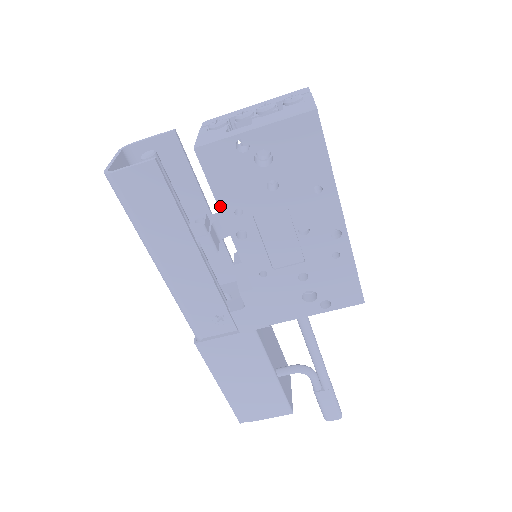
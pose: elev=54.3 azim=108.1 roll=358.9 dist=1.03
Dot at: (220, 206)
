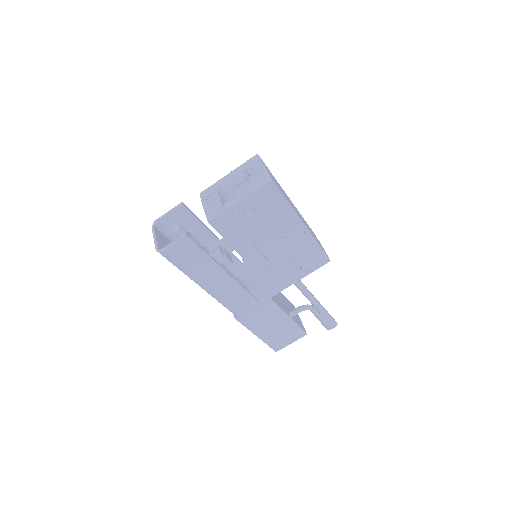
Dot at: (231, 244)
